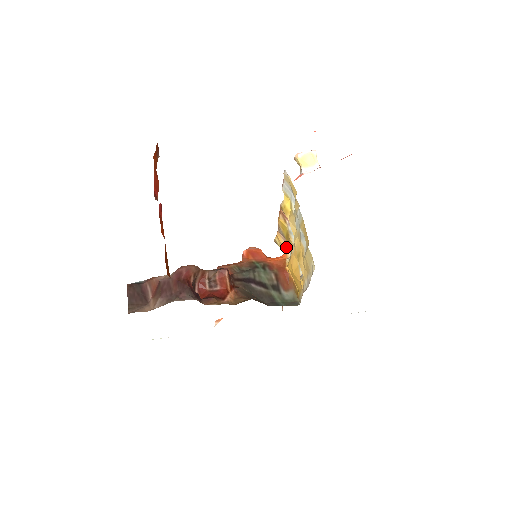
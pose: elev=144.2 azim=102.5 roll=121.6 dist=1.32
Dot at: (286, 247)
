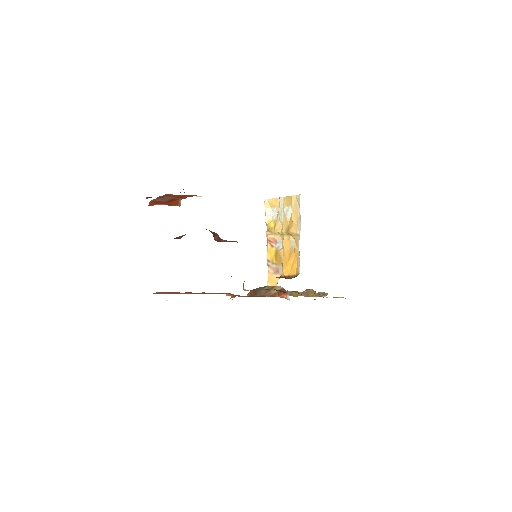
Dot at: occluded
